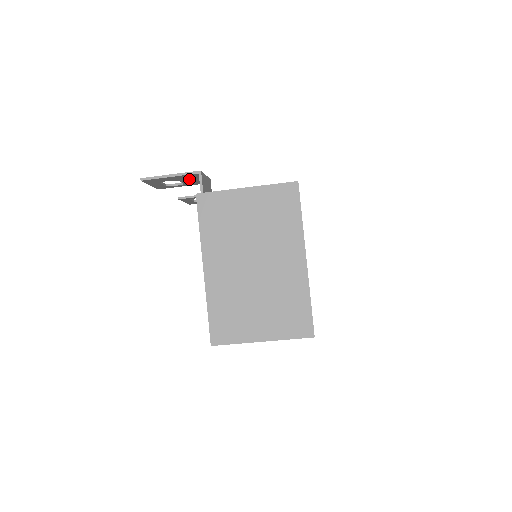
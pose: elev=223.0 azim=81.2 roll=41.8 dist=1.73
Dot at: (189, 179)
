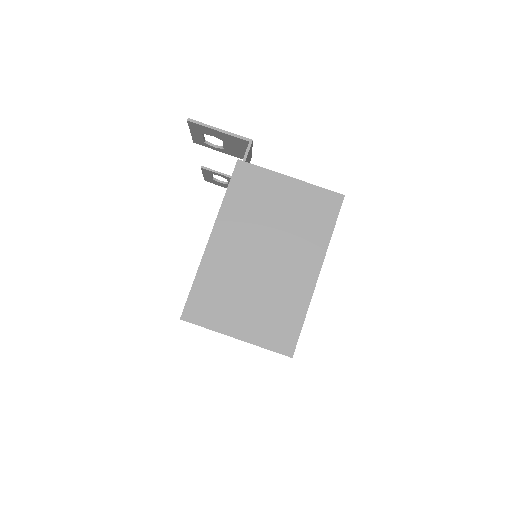
Dot at: (234, 145)
